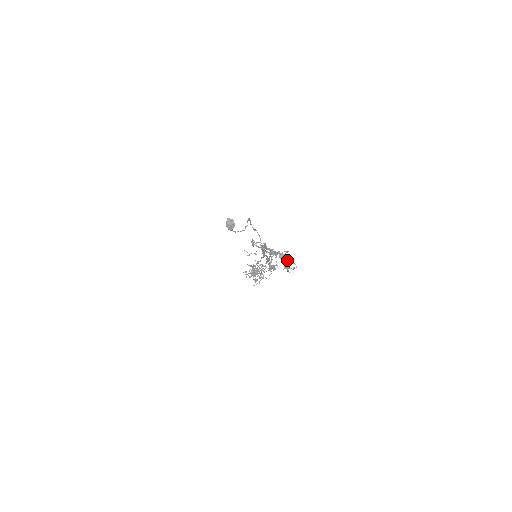
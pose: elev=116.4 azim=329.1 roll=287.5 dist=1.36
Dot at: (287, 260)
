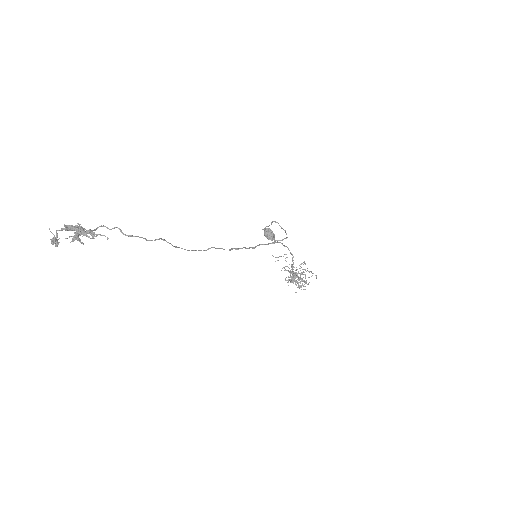
Dot at: (89, 233)
